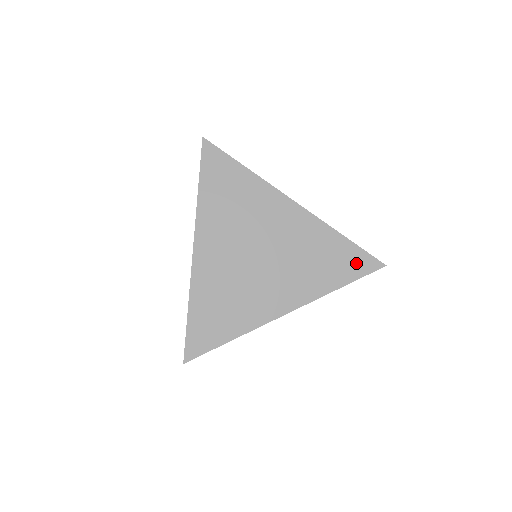
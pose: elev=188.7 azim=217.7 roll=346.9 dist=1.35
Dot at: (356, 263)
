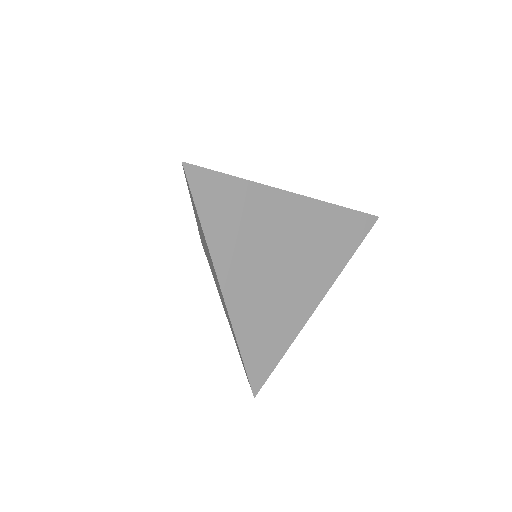
Dot at: (358, 227)
